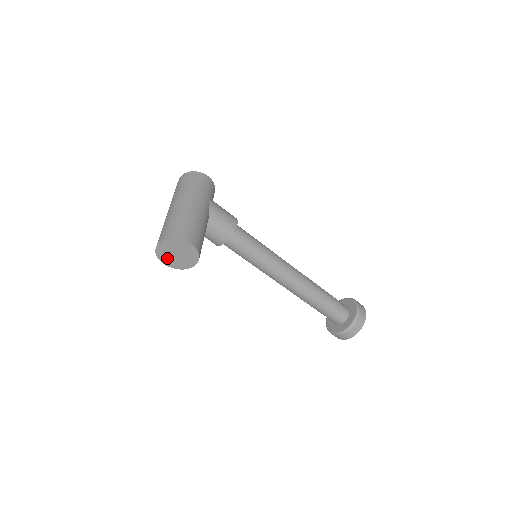
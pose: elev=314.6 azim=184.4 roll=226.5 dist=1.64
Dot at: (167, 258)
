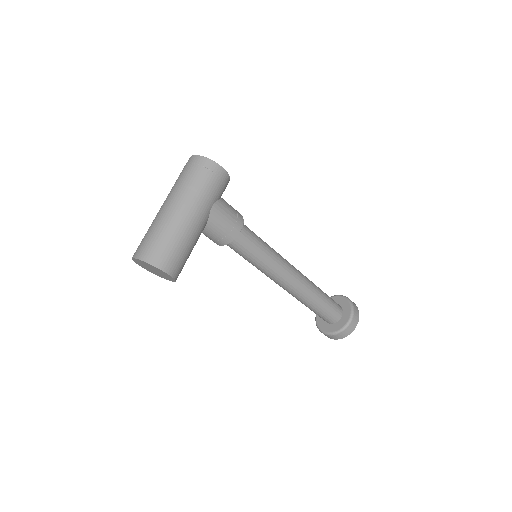
Dot at: (144, 266)
